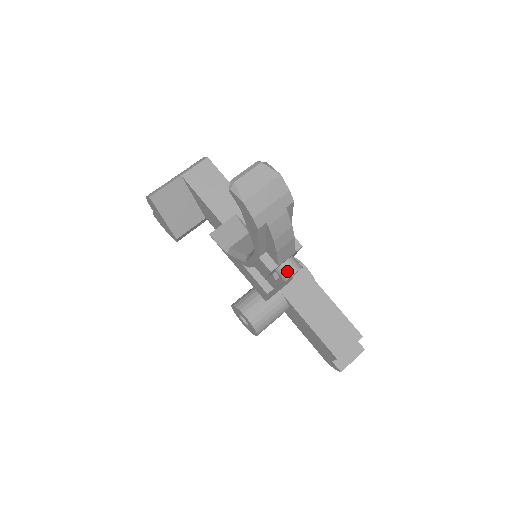
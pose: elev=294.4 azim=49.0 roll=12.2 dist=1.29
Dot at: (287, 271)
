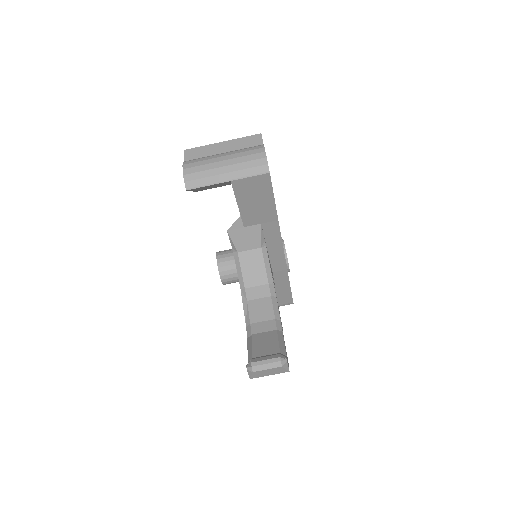
Dot at: occluded
